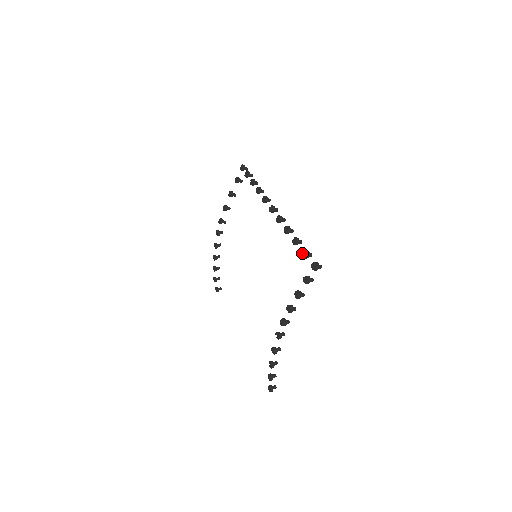
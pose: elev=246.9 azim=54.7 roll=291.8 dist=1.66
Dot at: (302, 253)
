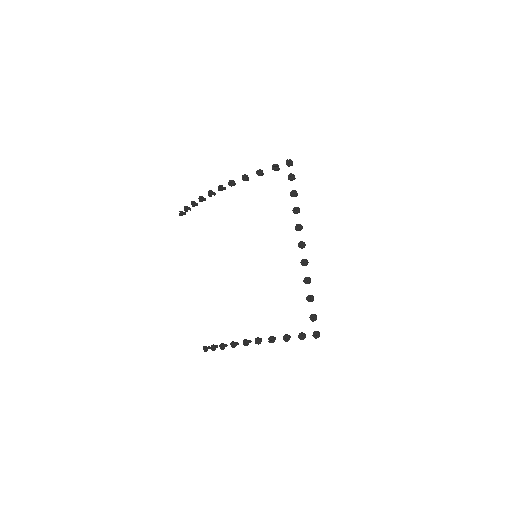
Dot at: (311, 315)
